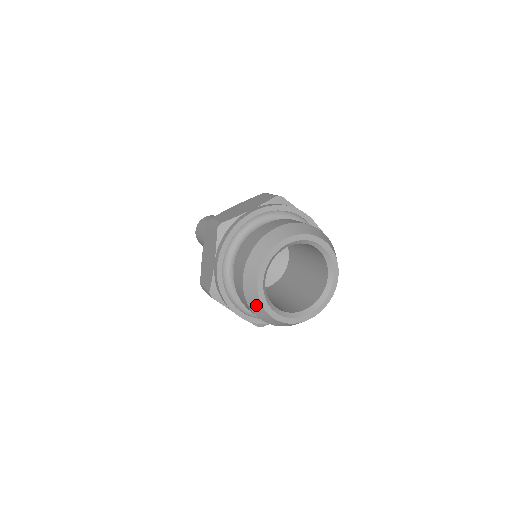
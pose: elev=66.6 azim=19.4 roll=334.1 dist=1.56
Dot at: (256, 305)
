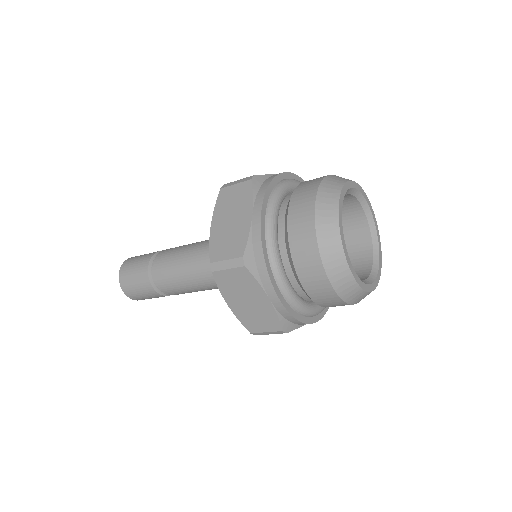
Dot at: (333, 249)
